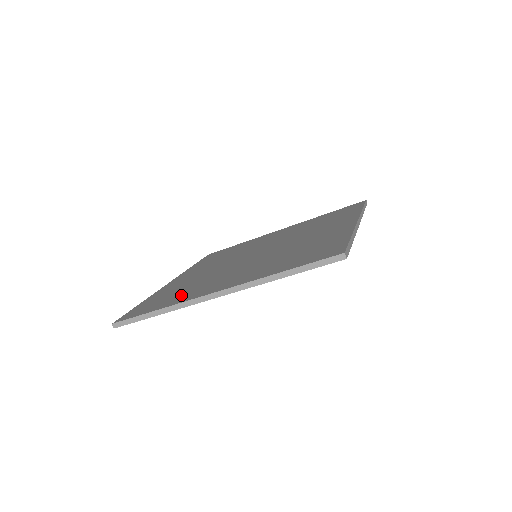
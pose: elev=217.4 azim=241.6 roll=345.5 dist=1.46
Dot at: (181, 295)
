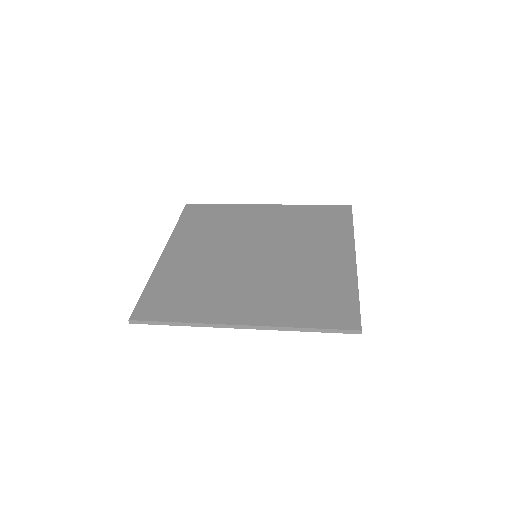
Dot at: (197, 304)
